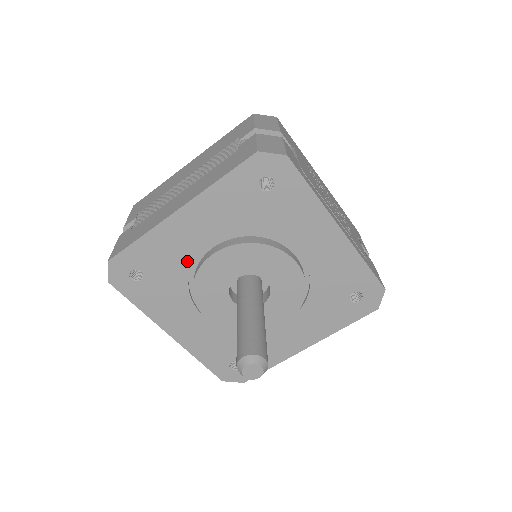
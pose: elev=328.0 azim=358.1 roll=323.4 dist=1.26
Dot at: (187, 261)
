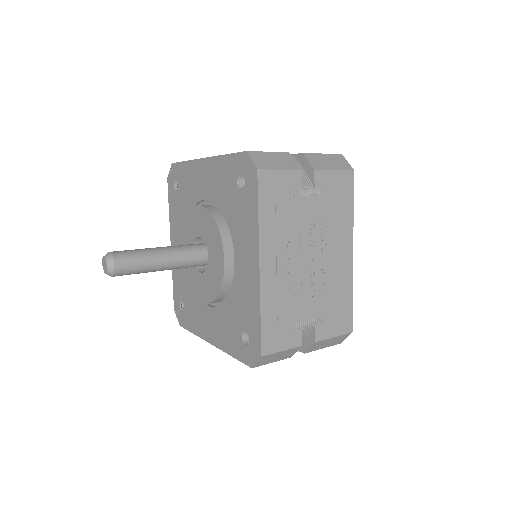
Dot at: (194, 200)
